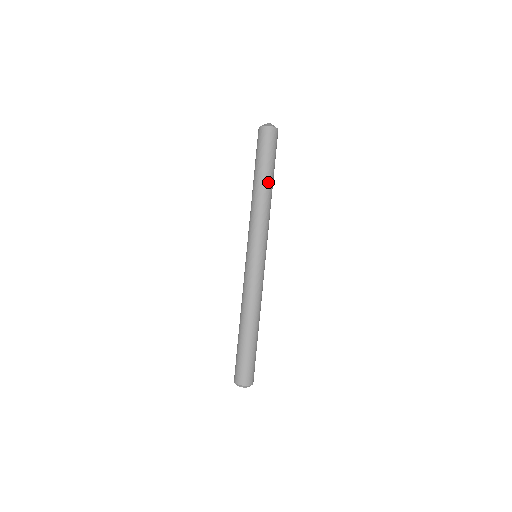
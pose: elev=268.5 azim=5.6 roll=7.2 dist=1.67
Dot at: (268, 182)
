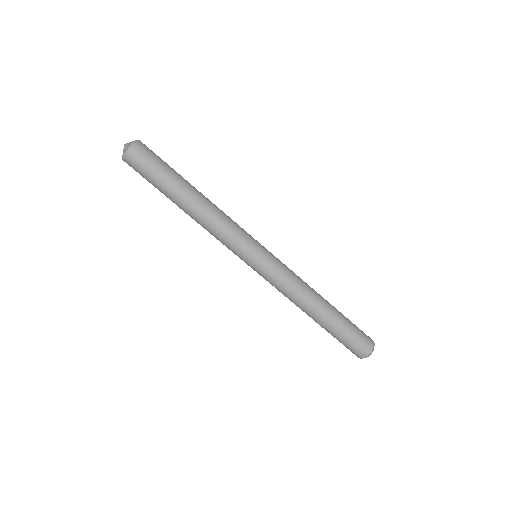
Dot at: (188, 194)
